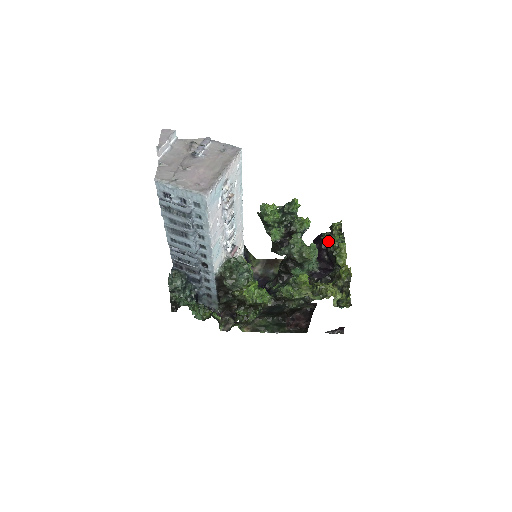
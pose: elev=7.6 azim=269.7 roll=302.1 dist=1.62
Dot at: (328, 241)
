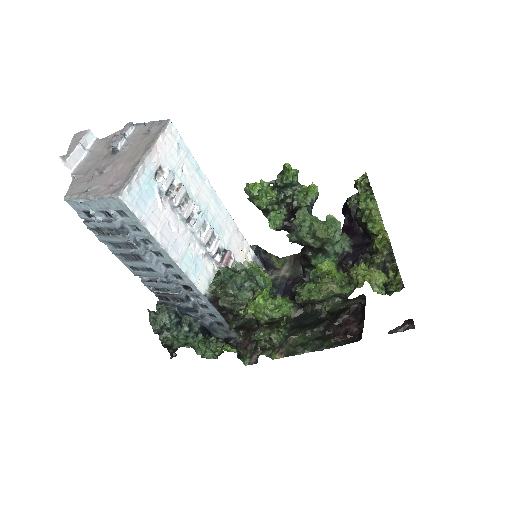
Dot at: (354, 205)
